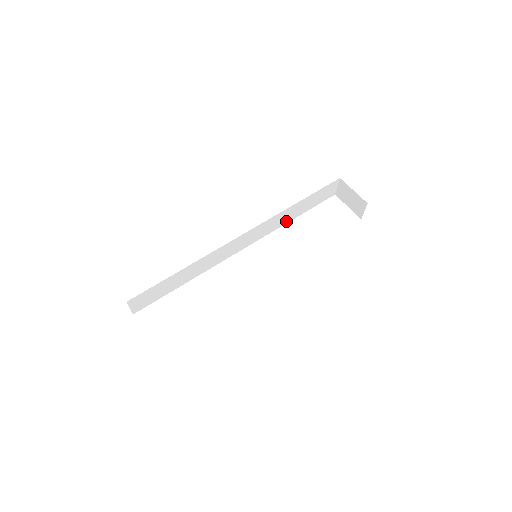
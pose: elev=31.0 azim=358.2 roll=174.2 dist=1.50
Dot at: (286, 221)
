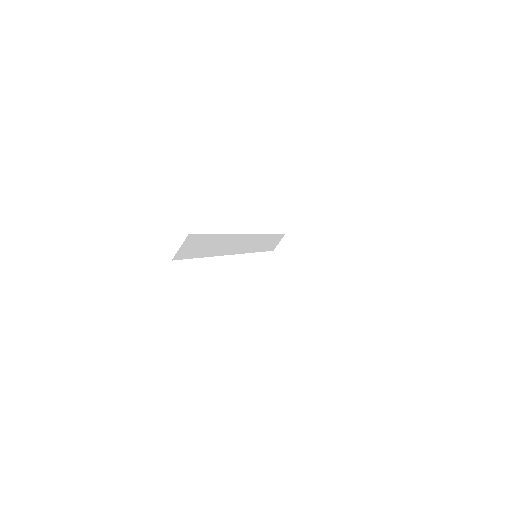
Dot at: (255, 250)
